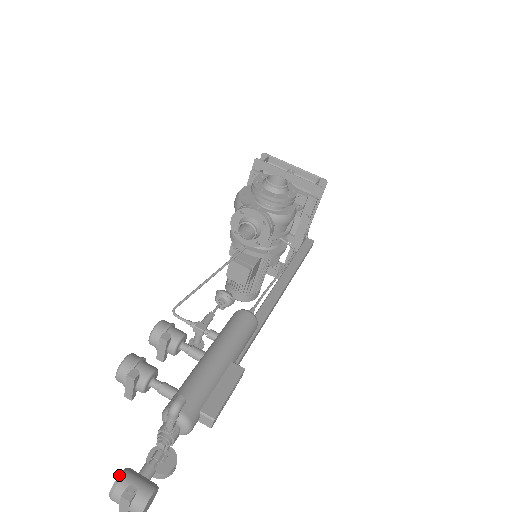
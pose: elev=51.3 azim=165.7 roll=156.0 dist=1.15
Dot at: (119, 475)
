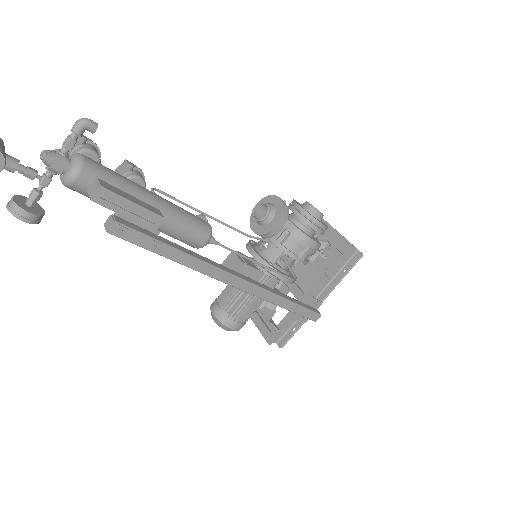
Dot at: out of frame
